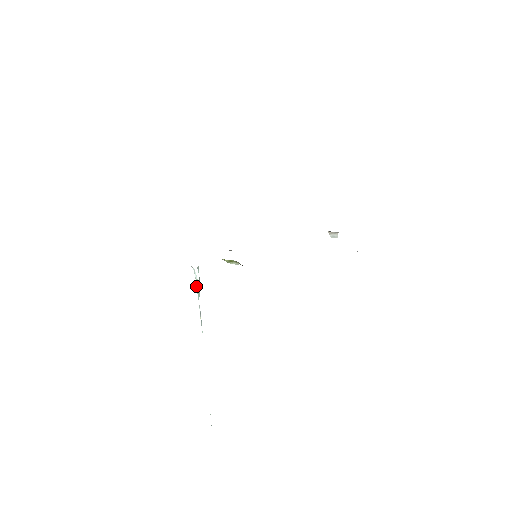
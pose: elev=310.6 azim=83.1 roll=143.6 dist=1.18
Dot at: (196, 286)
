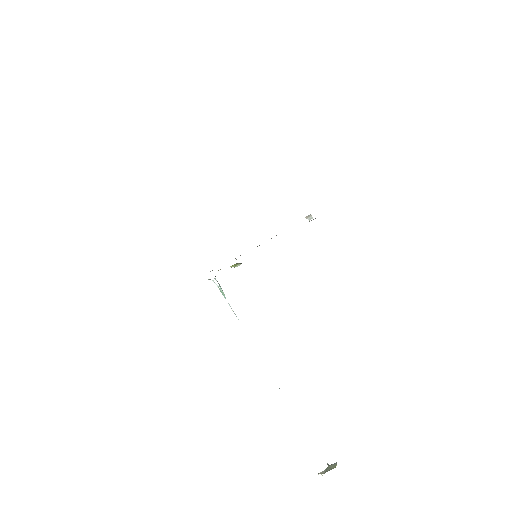
Dot at: (220, 291)
